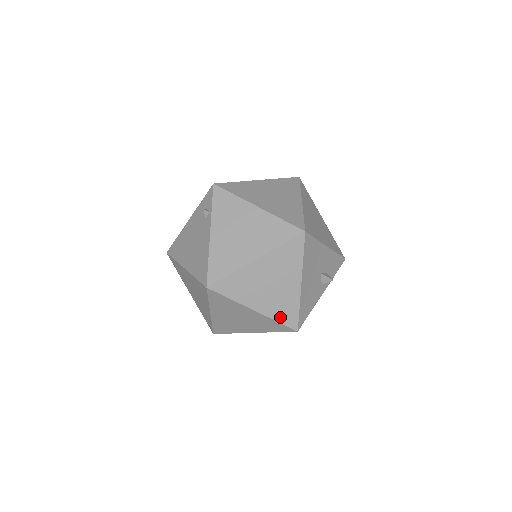
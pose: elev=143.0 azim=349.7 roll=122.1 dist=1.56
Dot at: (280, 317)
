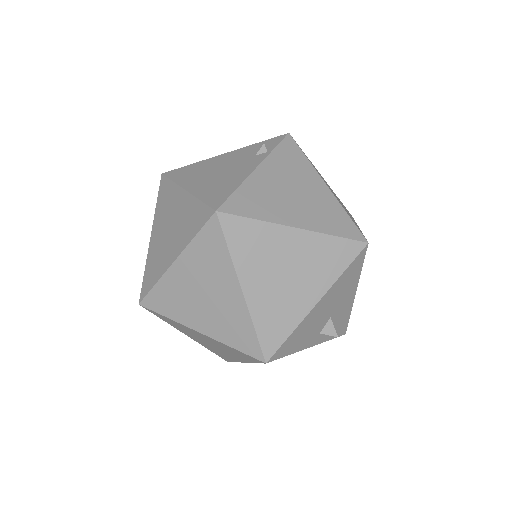
Dot at: (263, 326)
